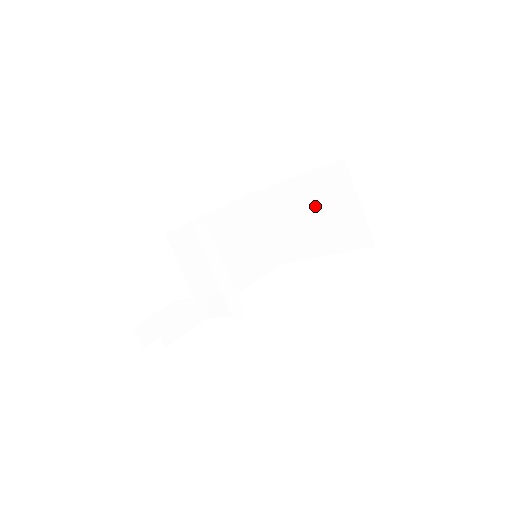
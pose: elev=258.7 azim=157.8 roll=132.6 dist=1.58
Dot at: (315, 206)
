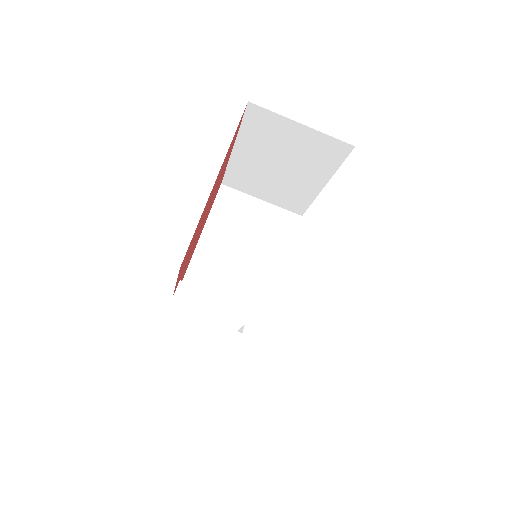
Dot at: (273, 155)
